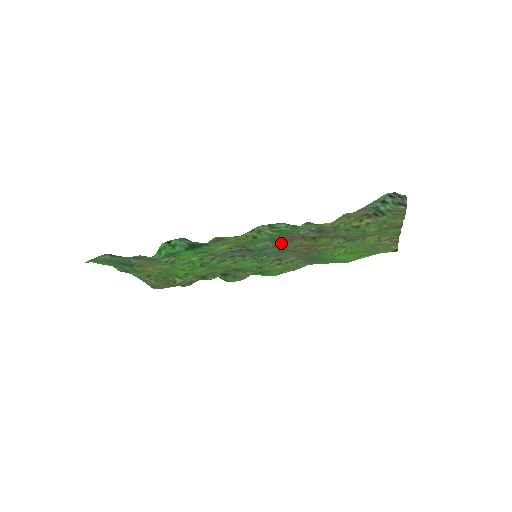
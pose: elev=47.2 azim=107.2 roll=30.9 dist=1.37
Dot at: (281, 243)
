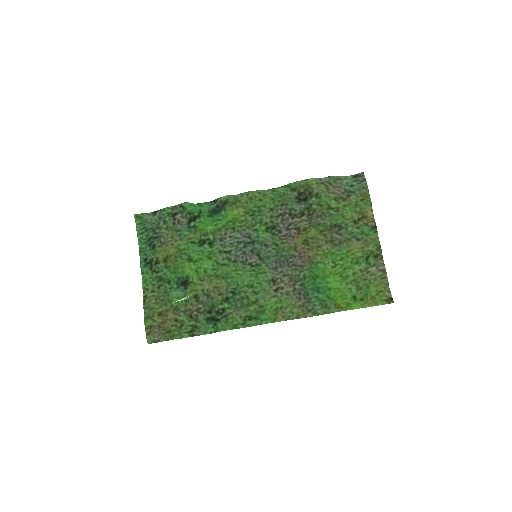
Dot at: (279, 240)
